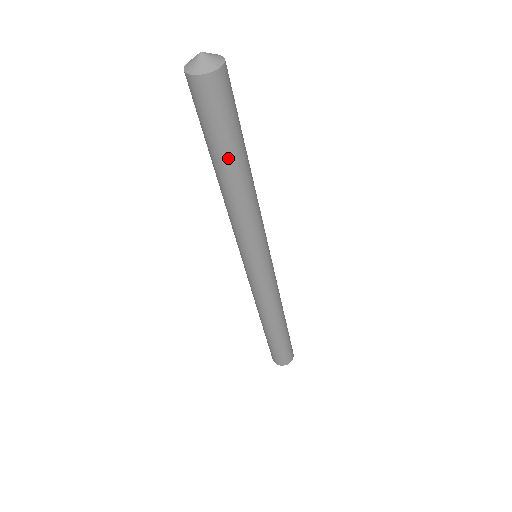
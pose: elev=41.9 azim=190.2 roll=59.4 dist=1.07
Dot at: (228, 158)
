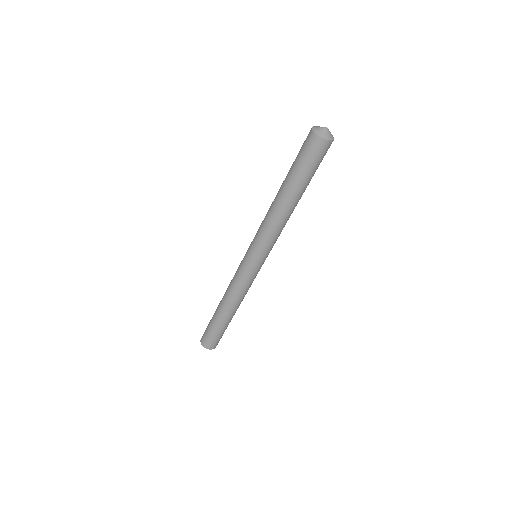
Dot at: (304, 188)
